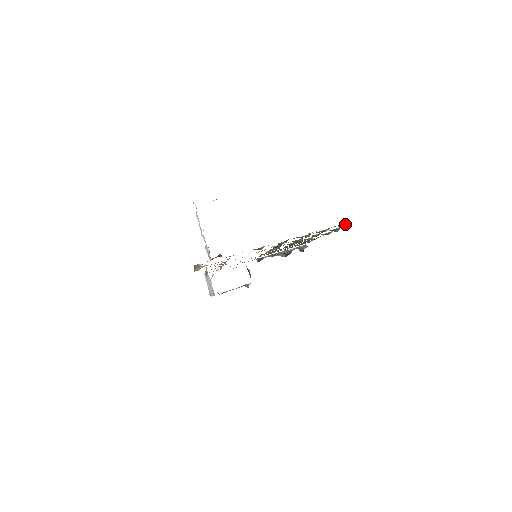
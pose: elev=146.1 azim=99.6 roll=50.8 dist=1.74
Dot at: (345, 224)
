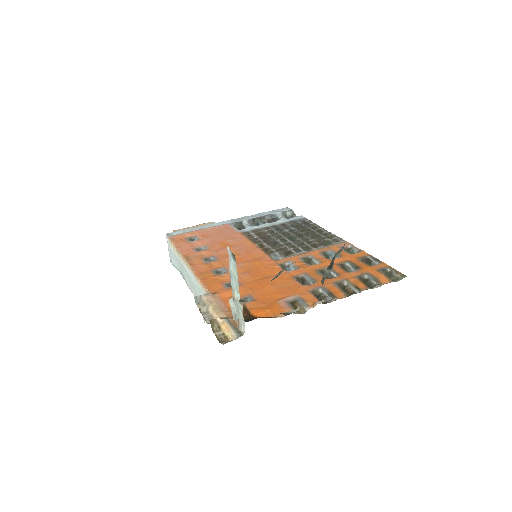
Dot at: (392, 271)
